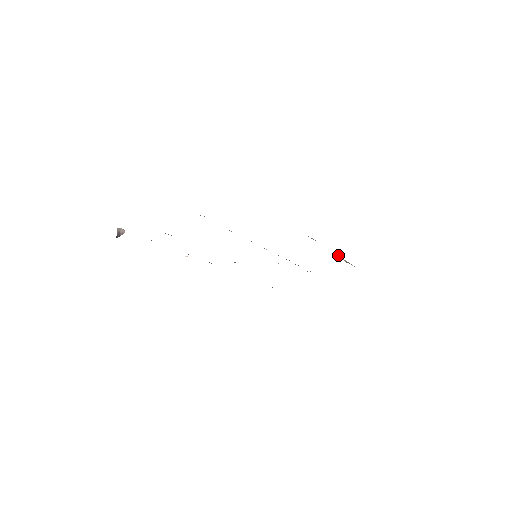
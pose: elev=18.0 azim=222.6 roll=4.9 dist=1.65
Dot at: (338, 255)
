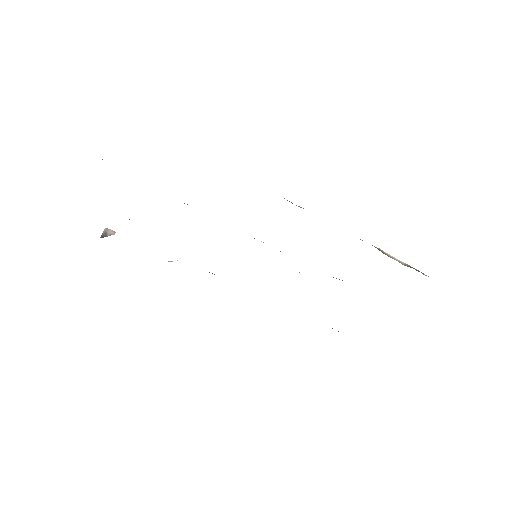
Dot at: (381, 250)
